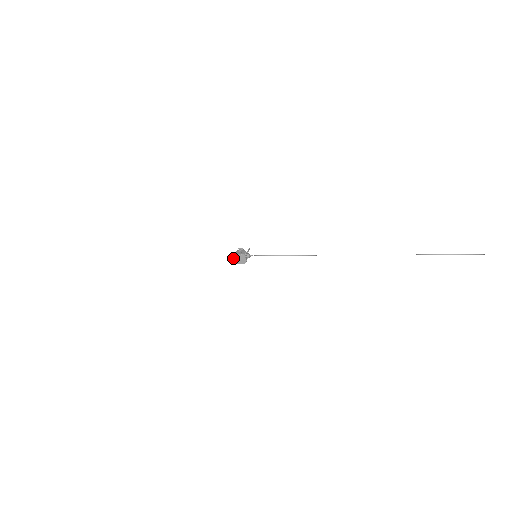
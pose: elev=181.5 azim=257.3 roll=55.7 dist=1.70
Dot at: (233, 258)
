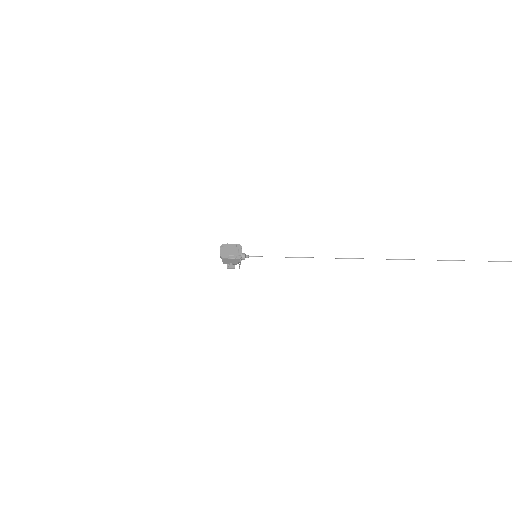
Dot at: (221, 250)
